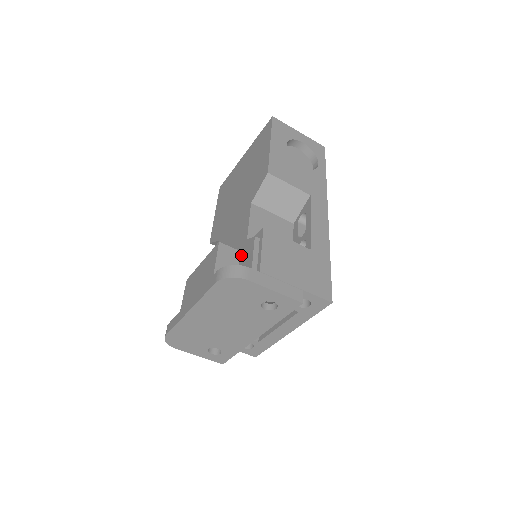
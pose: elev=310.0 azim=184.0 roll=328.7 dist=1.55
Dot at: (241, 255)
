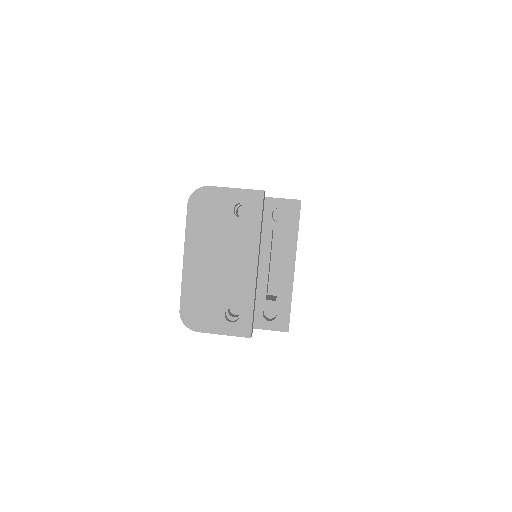
Dot at: occluded
